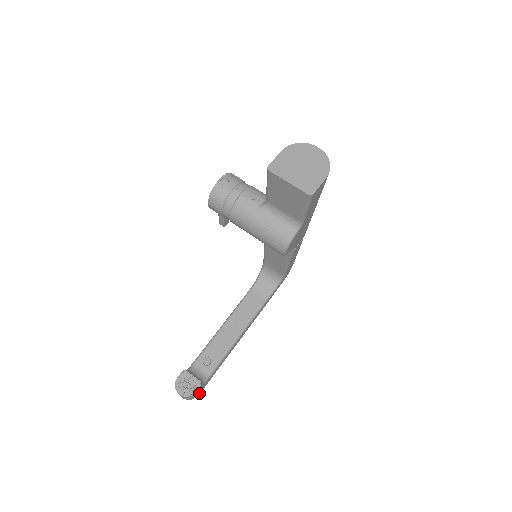
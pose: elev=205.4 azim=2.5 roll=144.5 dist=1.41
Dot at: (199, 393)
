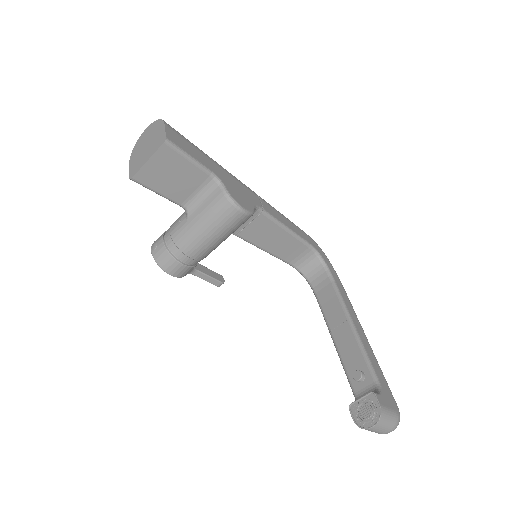
Dot at: (395, 408)
